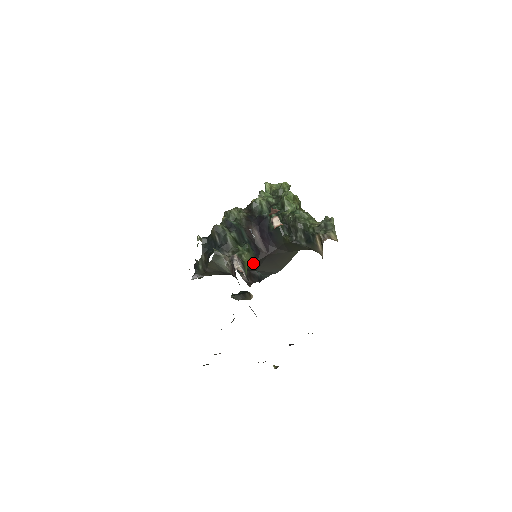
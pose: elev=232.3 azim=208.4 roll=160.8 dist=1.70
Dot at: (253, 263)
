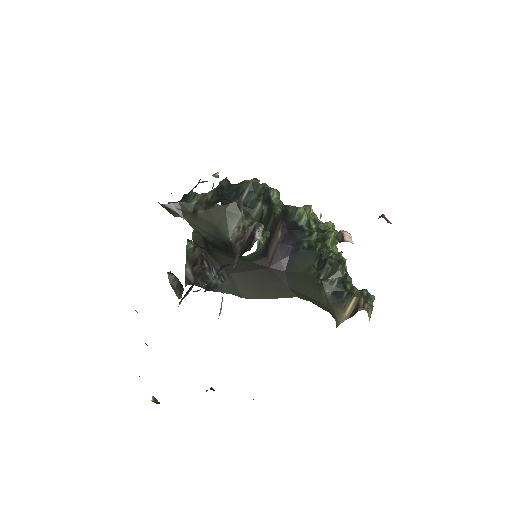
Dot at: (251, 259)
